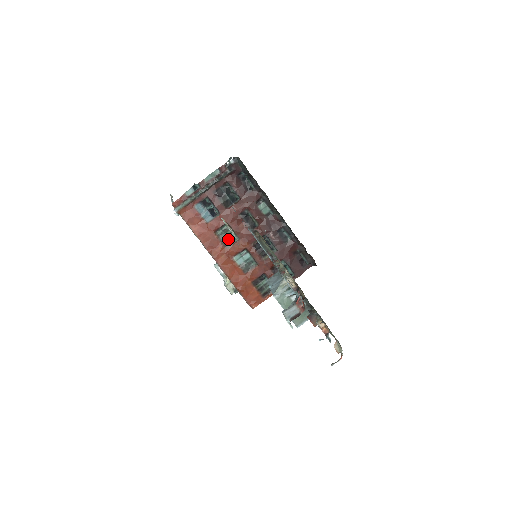
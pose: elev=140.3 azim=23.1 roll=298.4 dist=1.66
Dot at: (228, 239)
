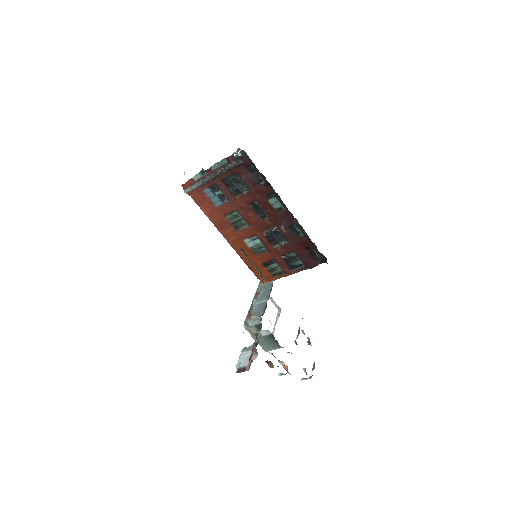
Dot at: (238, 224)
